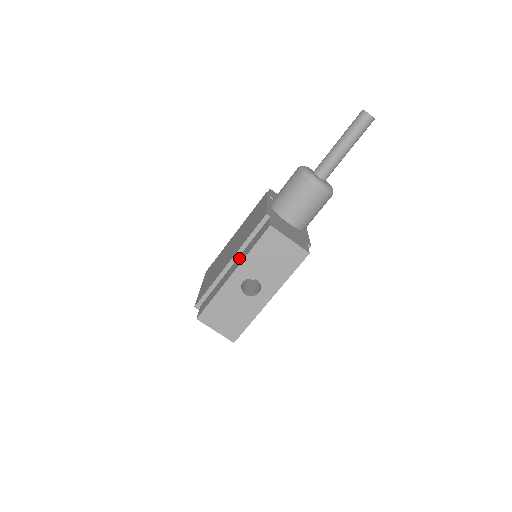
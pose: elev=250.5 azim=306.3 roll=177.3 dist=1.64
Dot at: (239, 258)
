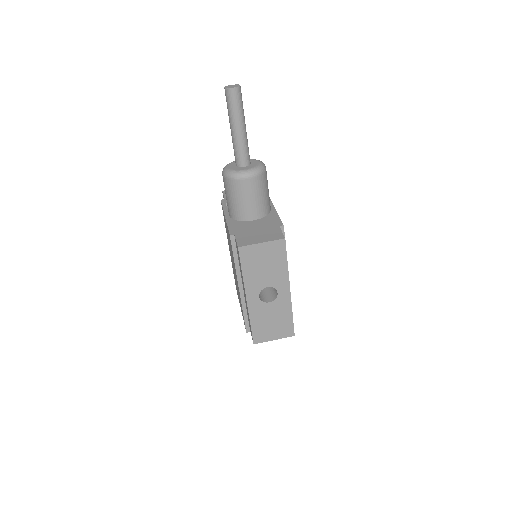
Dot at: (242, 281)
